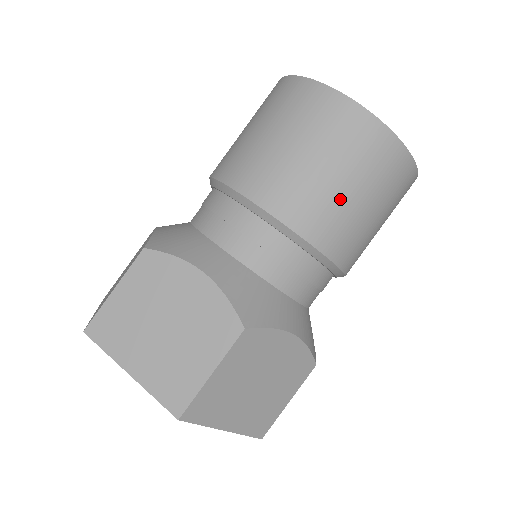
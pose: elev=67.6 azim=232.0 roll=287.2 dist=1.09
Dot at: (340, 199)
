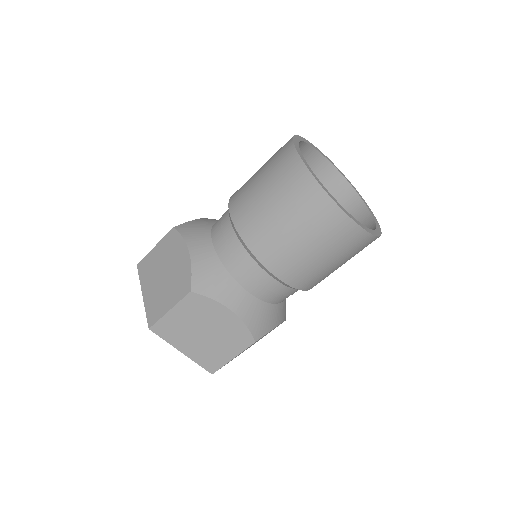
Dot at: (326, 269)
